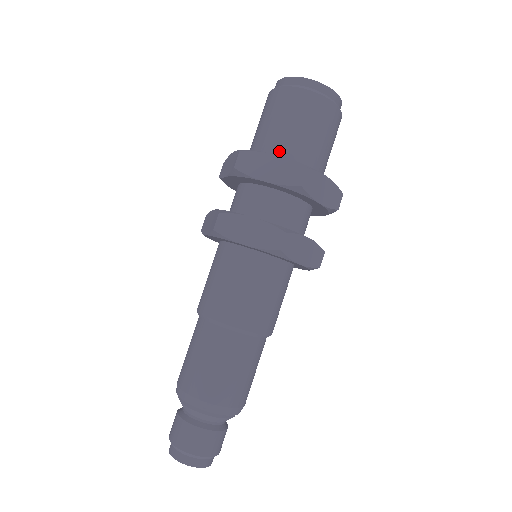
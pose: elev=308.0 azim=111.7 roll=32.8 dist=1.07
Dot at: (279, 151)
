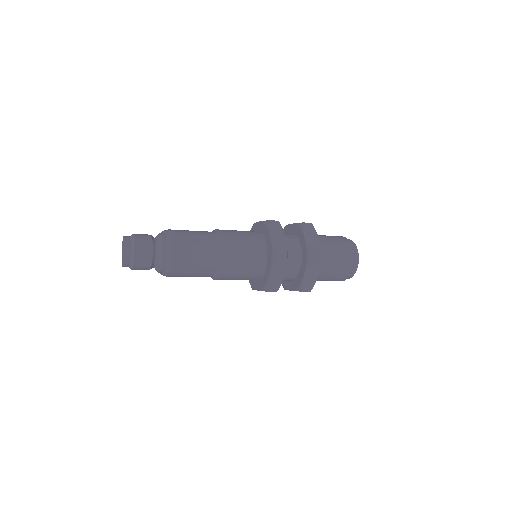
Dot at: occluded
